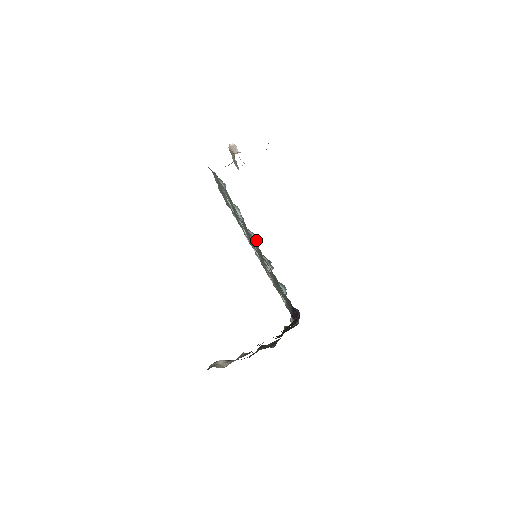
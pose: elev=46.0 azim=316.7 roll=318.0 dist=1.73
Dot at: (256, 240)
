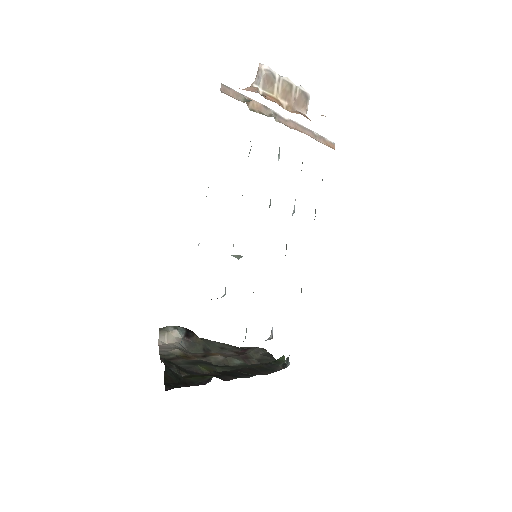
Dot at: occluded
